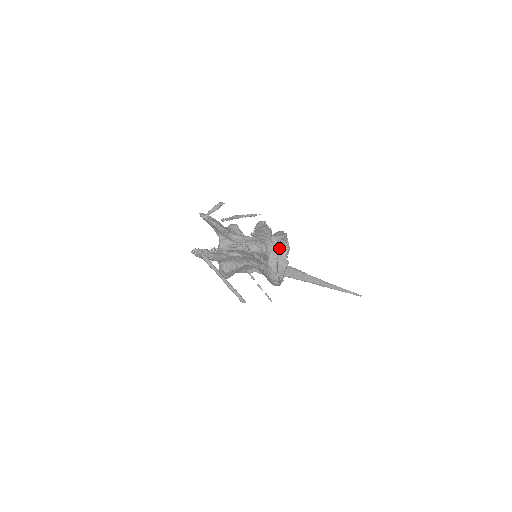
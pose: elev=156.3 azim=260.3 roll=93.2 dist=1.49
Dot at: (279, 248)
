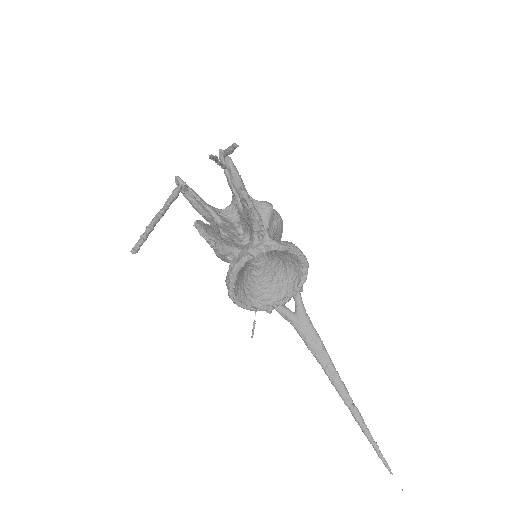
Dot at: (257, 252)
